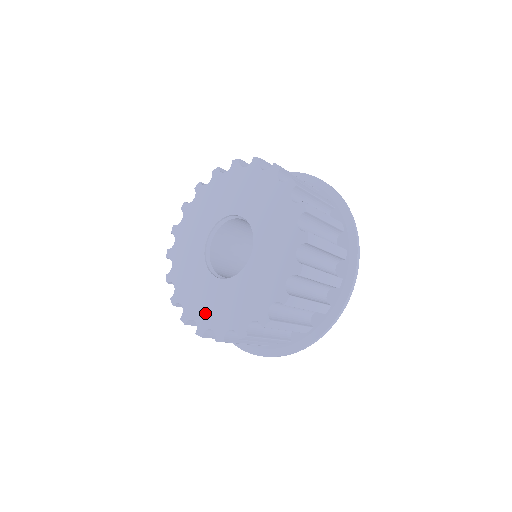
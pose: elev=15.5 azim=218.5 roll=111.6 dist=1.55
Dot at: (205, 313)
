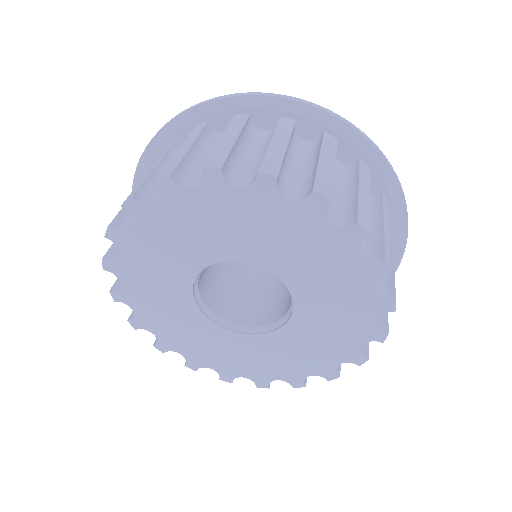
Dot at: (200, 354)
